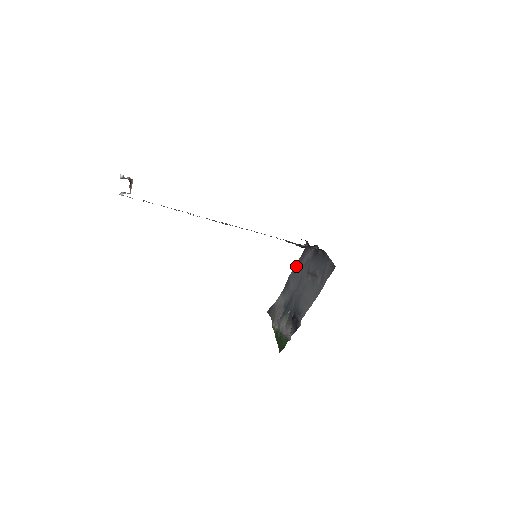
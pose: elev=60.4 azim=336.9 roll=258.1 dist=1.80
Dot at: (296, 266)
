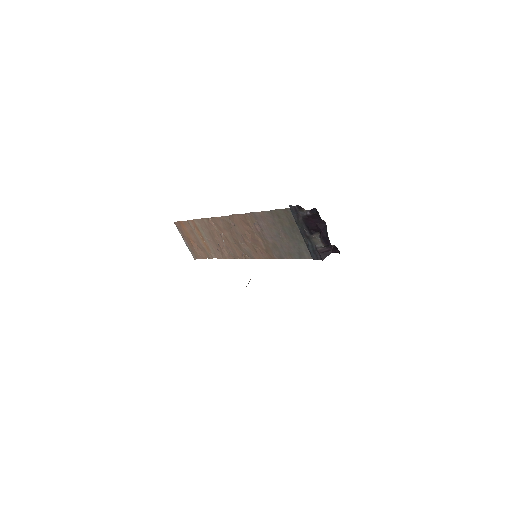
Dot at: occluded
